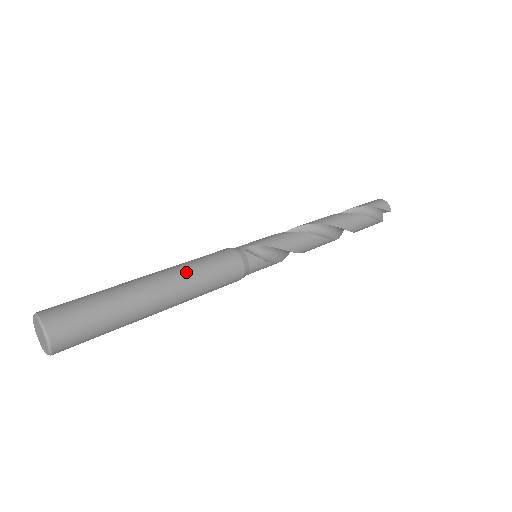
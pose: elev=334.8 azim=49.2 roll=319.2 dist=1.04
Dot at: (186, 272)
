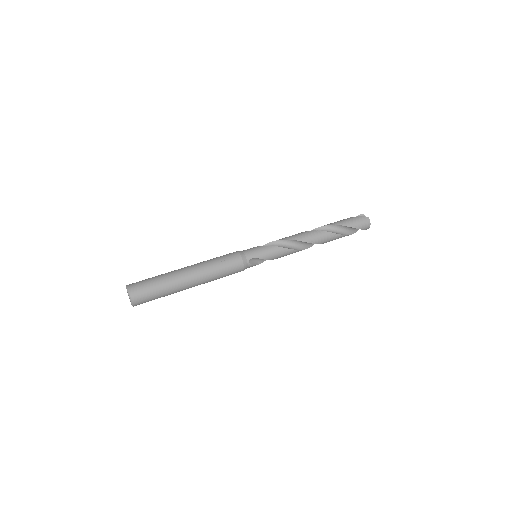
Dot at: (209, 277)
